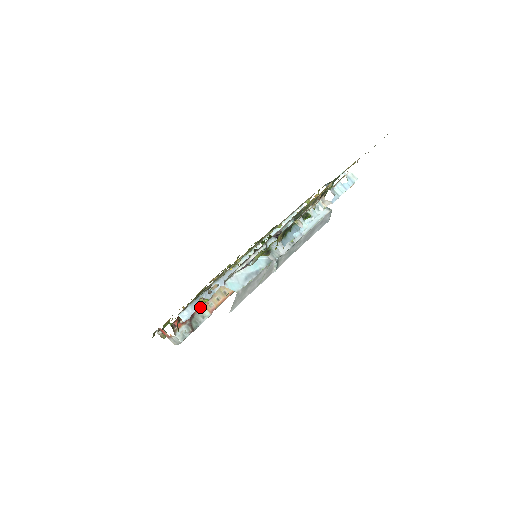
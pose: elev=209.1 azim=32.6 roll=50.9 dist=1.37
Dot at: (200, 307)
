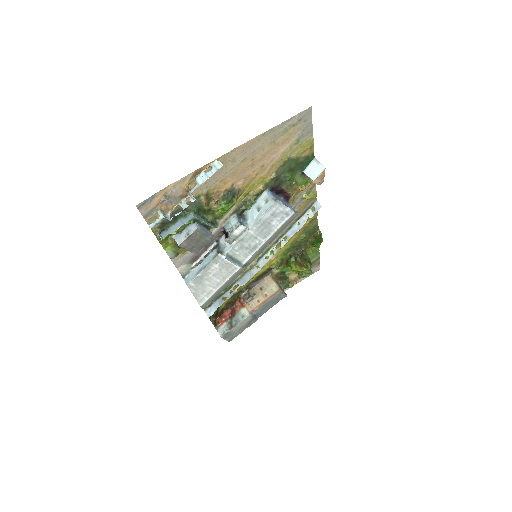
Dot at: (241, 307)
